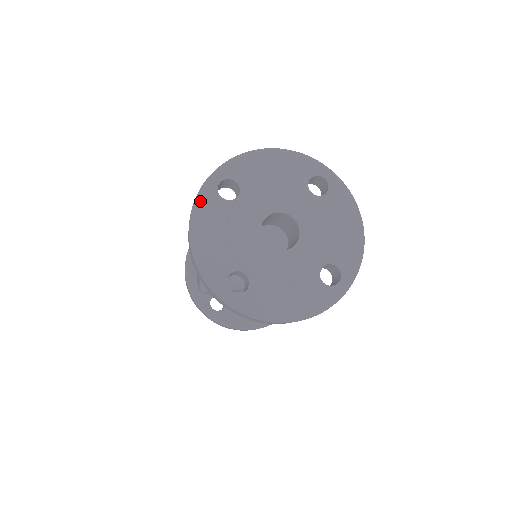
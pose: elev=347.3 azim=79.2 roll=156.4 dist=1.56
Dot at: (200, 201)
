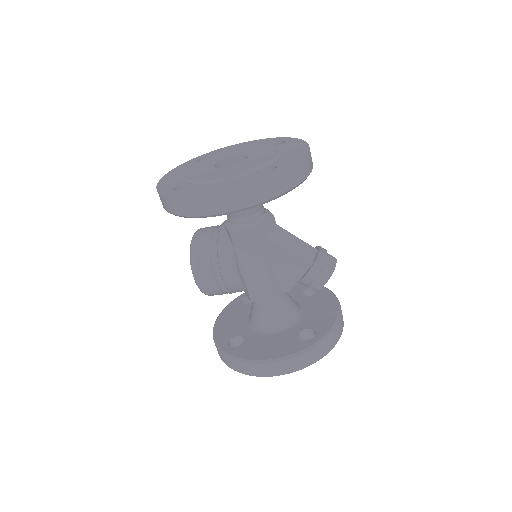
Dot at: (180, 166)
